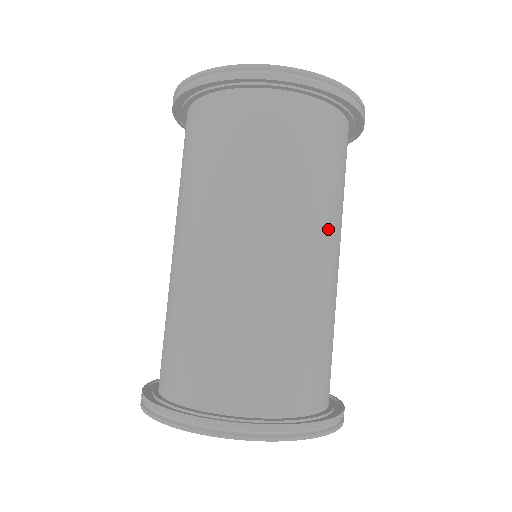
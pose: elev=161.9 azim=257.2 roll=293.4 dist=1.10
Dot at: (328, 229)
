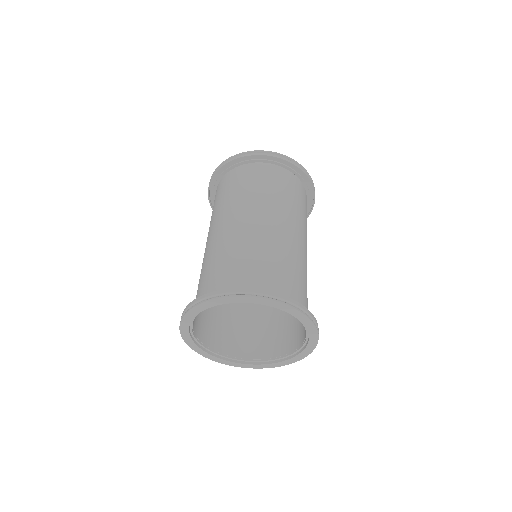
Dot at: (291, 219)
